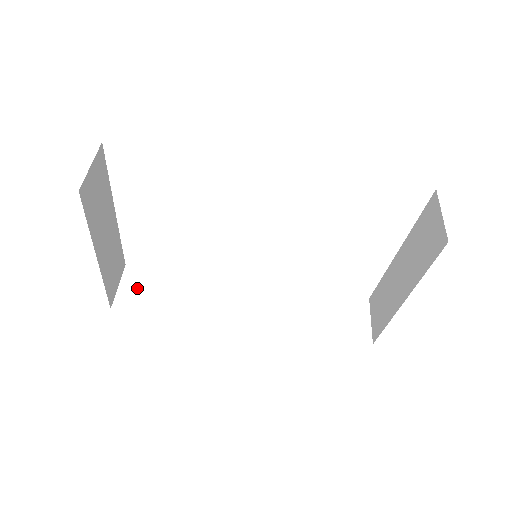
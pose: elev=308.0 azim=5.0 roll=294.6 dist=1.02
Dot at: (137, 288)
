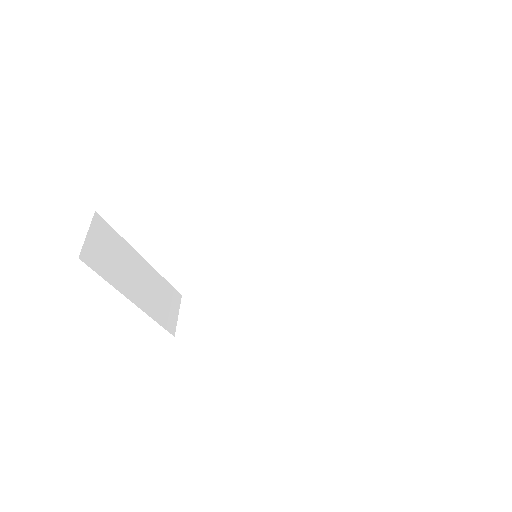
Dot at: (192, 313)
